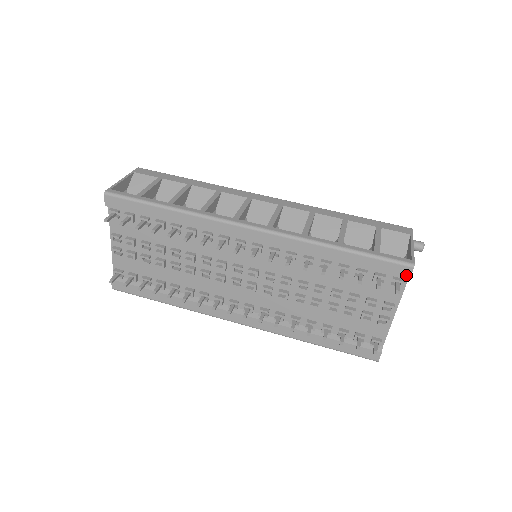
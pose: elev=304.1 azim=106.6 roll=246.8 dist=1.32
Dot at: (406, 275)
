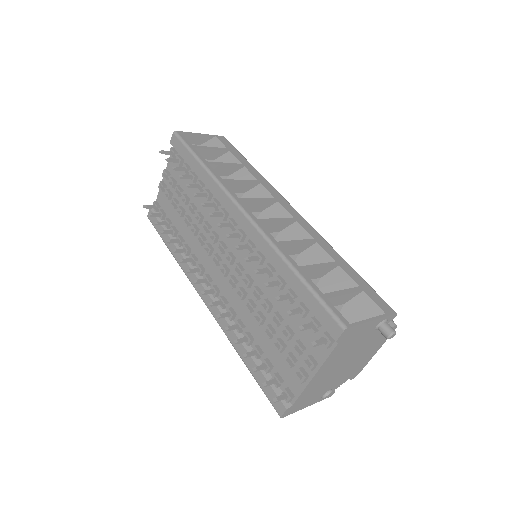
Dot at: (335, 335)
